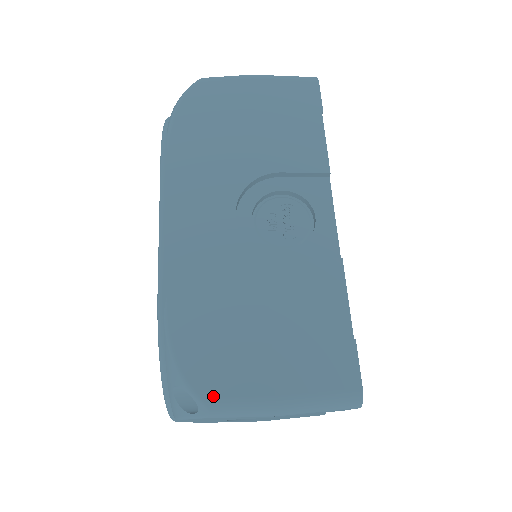
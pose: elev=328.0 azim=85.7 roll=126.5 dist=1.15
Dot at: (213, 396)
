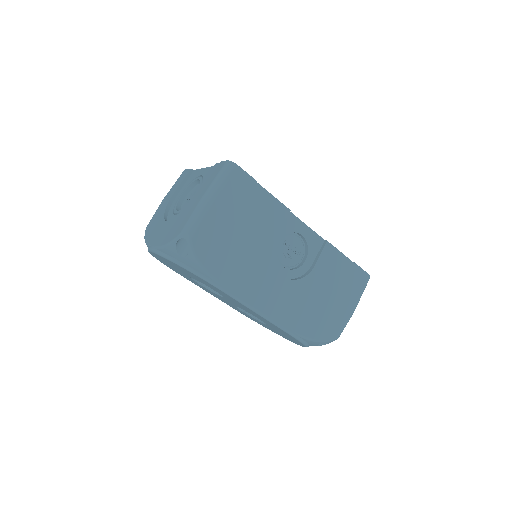
Dot at: (337, 333)
